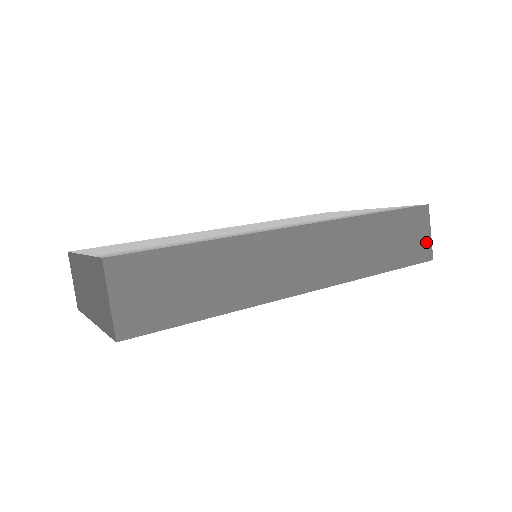
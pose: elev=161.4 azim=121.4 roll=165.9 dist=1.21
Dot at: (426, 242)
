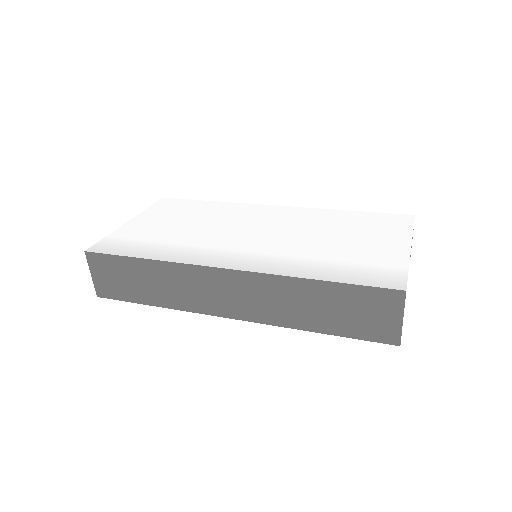
Dot at: (392, 326)
